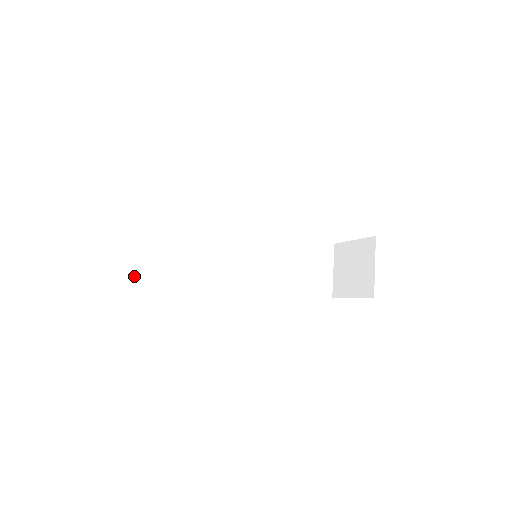
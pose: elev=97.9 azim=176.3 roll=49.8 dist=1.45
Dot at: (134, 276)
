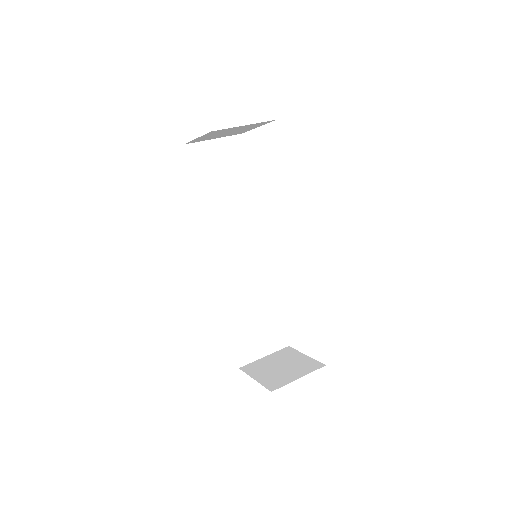
Dot at: (190, 155)
